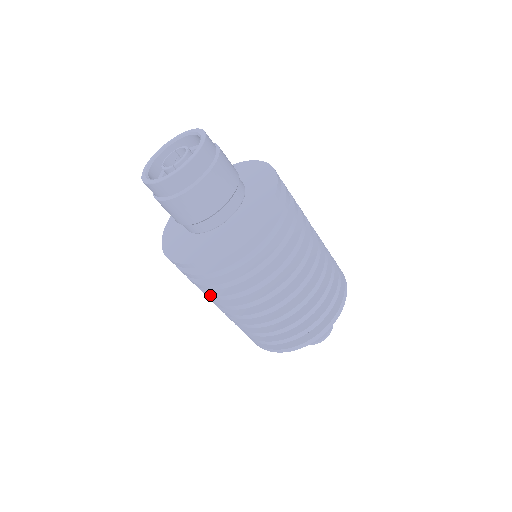
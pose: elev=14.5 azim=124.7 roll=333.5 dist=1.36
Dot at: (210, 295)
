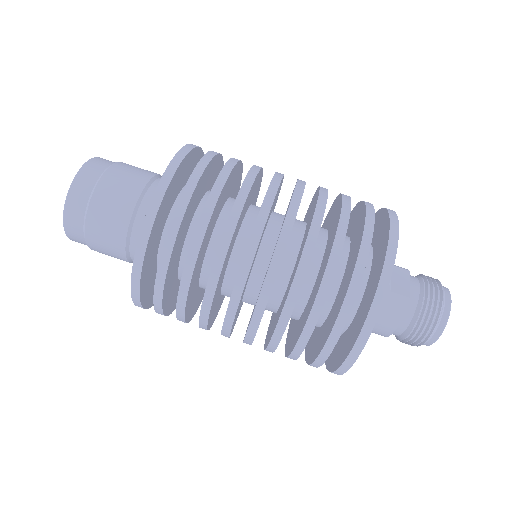
Dot at: (200, 324)
